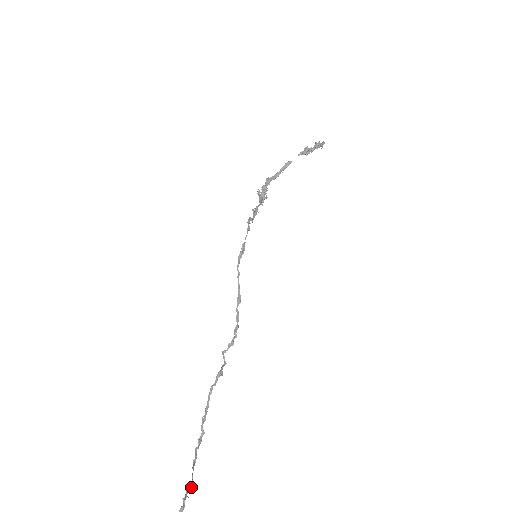
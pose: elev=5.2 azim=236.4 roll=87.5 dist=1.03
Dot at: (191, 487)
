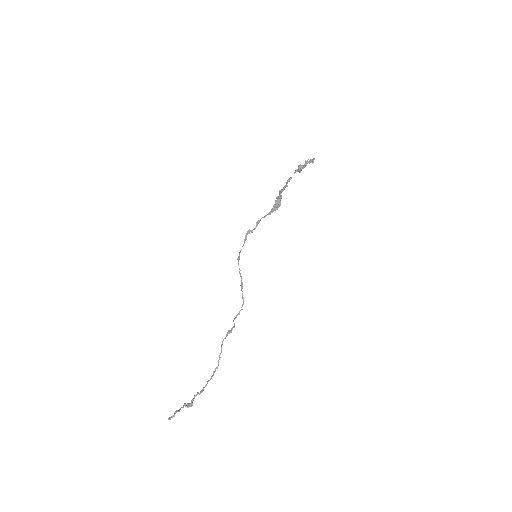
Dot at: (200, 392)
